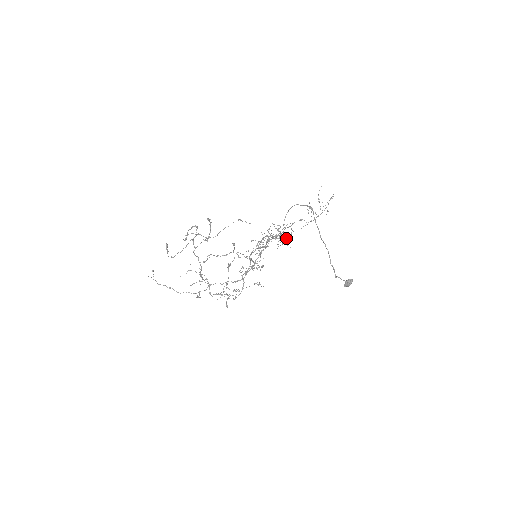
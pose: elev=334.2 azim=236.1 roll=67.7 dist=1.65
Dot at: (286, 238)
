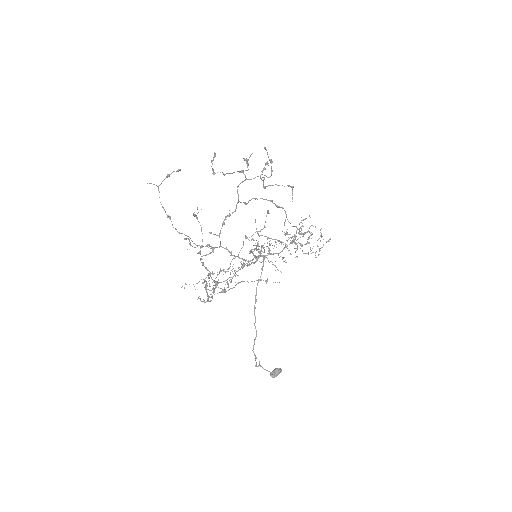
Dot at: occluded
